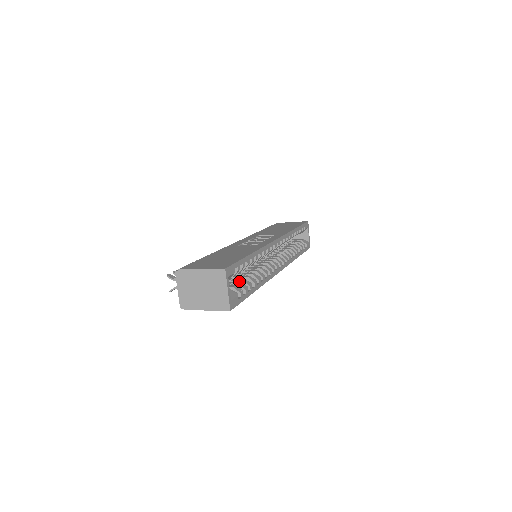
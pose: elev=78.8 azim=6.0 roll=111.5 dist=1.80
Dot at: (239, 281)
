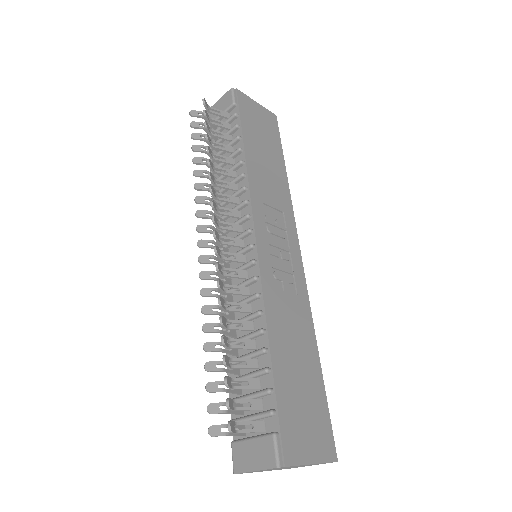
Dot at: occluded
